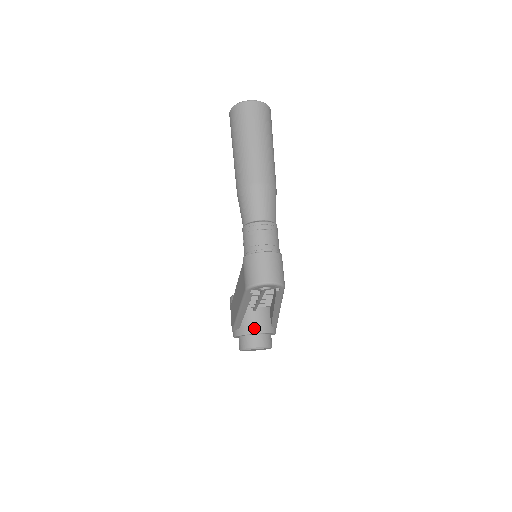
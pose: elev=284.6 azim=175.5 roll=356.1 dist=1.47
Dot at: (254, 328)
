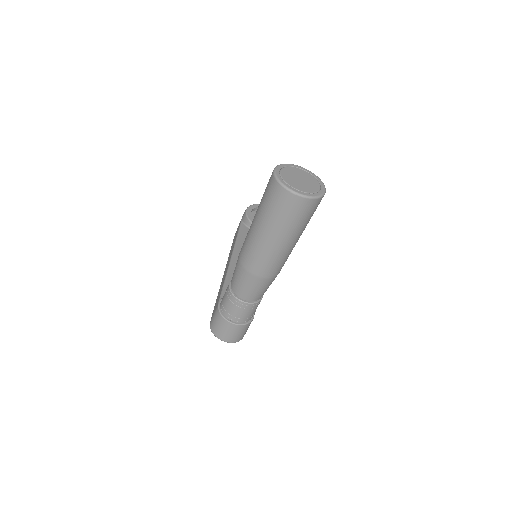
Dot at: occluded
